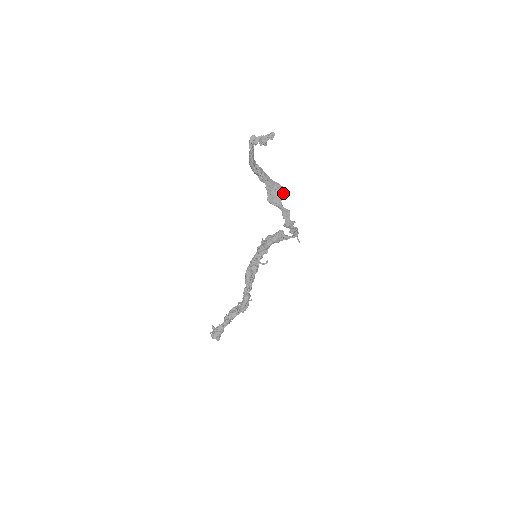
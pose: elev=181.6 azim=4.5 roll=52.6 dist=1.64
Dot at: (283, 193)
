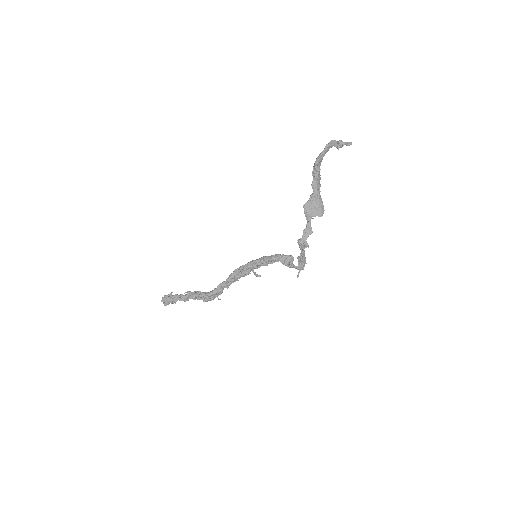
Dot at: (320, 212)
